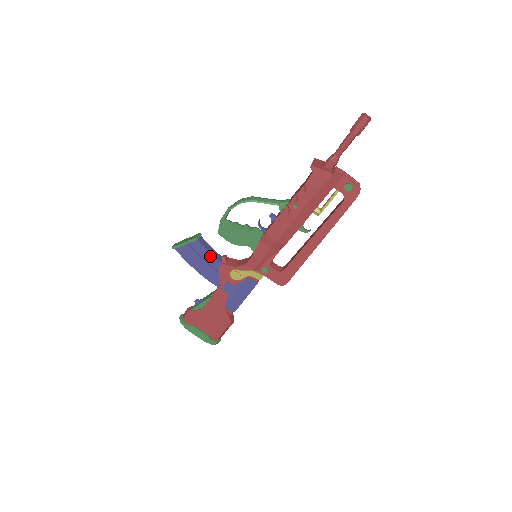
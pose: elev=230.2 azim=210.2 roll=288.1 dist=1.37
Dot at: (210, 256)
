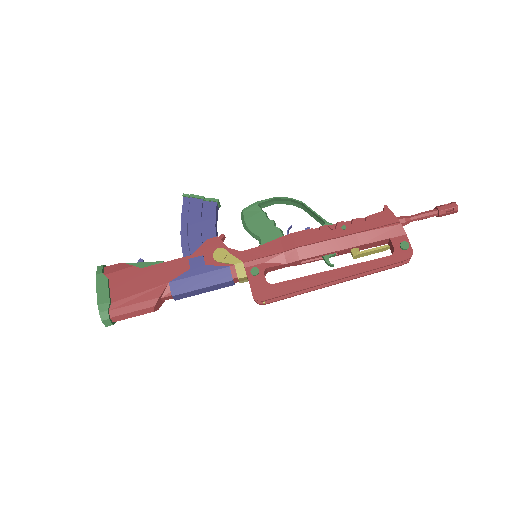
Dot at: (212, 224)
